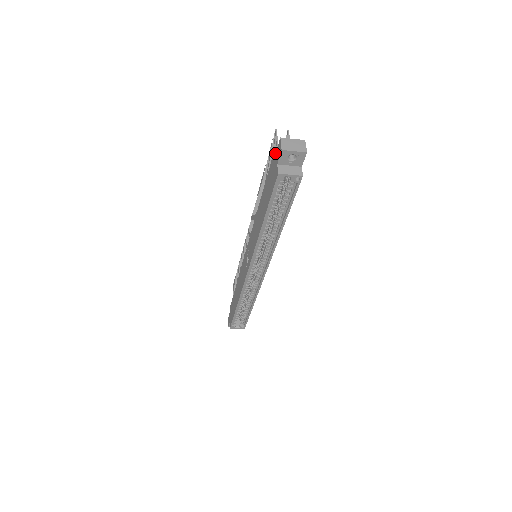
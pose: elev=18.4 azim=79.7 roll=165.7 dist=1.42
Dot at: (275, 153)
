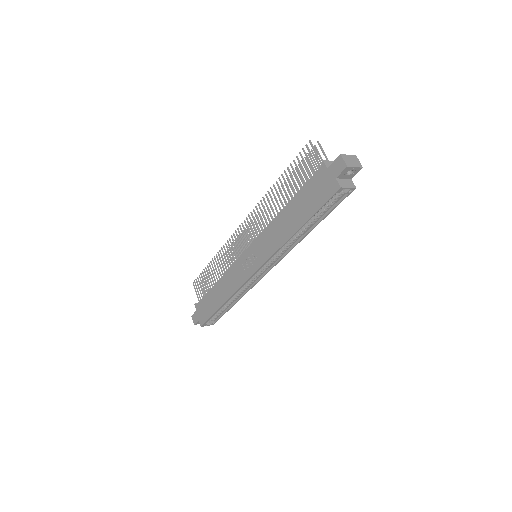
Dot at: (326, 166)
